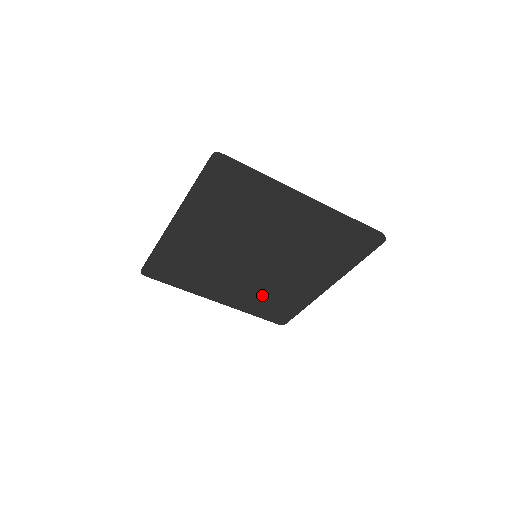
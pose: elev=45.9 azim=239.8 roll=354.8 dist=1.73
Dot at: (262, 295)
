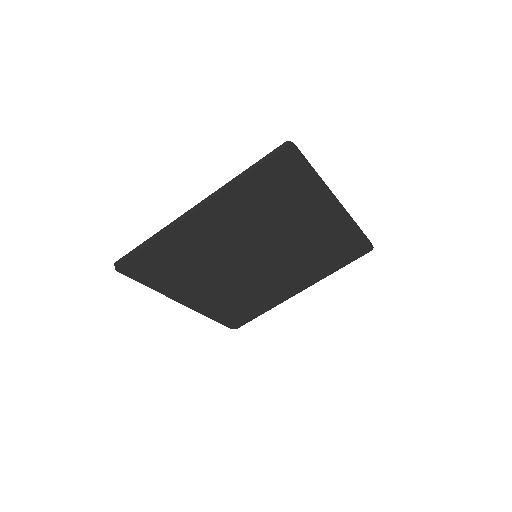
Dot at: (236, 298)
